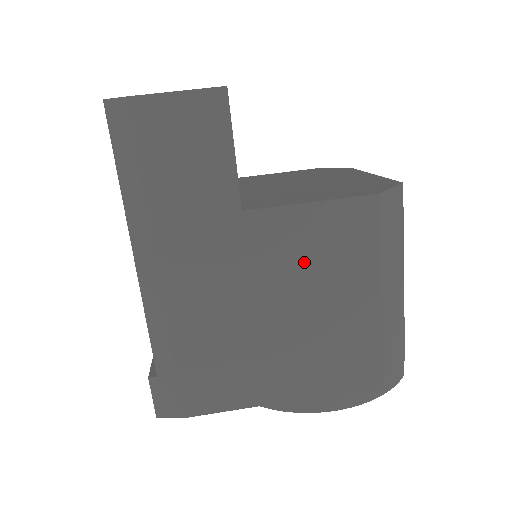
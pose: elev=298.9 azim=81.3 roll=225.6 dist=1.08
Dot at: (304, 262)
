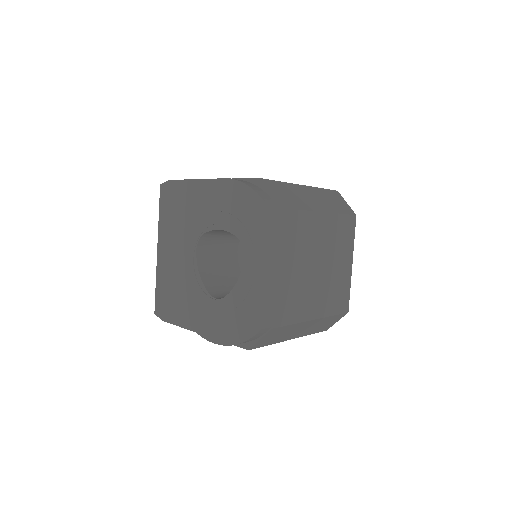
Dot at: occluded
